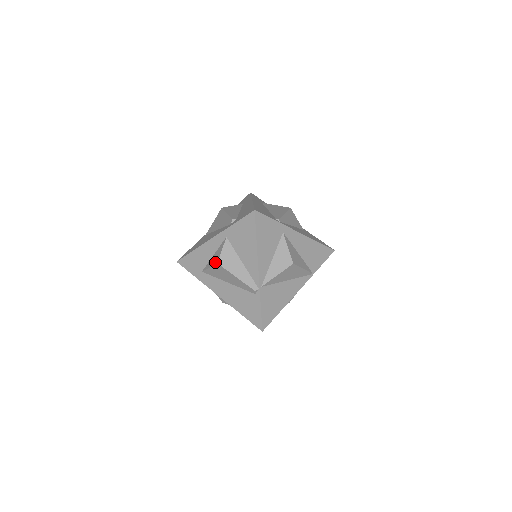
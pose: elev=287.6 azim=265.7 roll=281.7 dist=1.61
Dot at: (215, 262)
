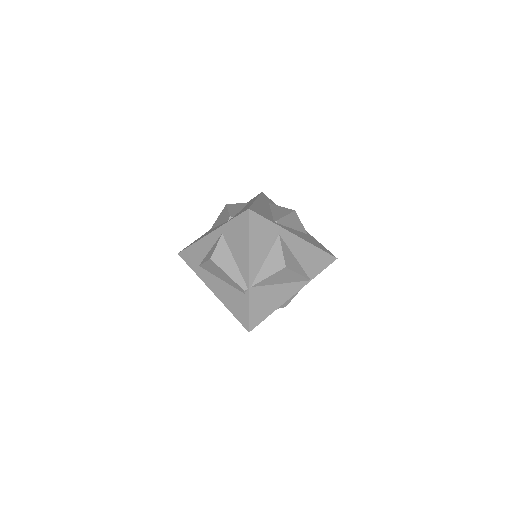
Dot at: (209, 257)
